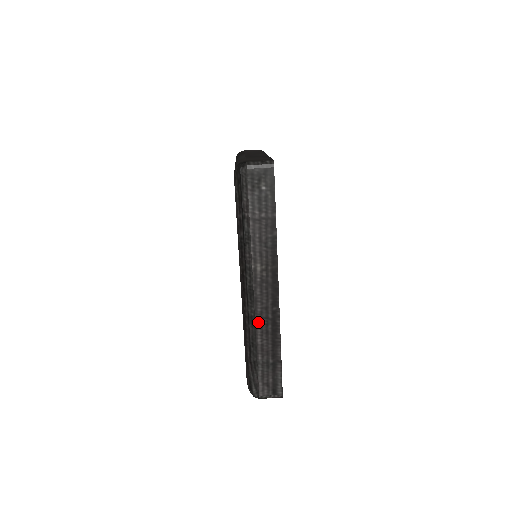
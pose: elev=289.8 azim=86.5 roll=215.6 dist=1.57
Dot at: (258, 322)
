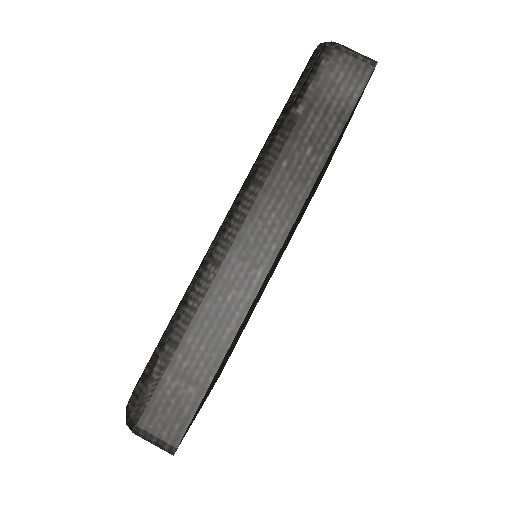
Dot at: occluded
